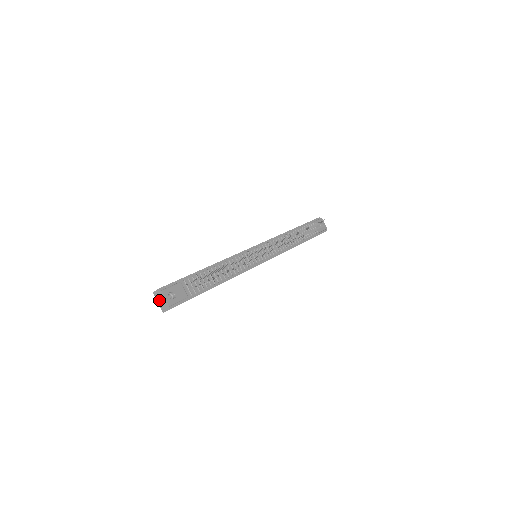
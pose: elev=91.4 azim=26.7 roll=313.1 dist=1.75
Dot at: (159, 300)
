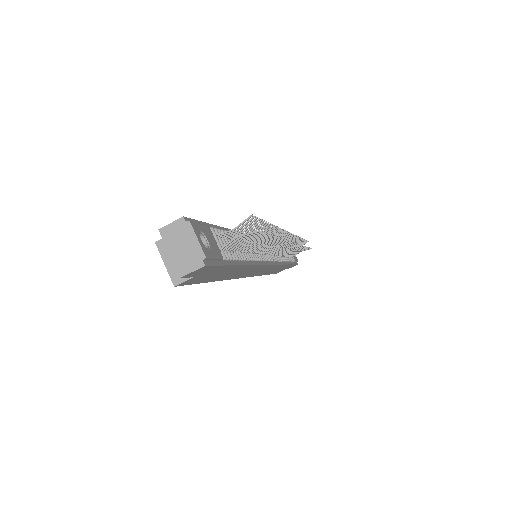
Dot at: (175, 246)
